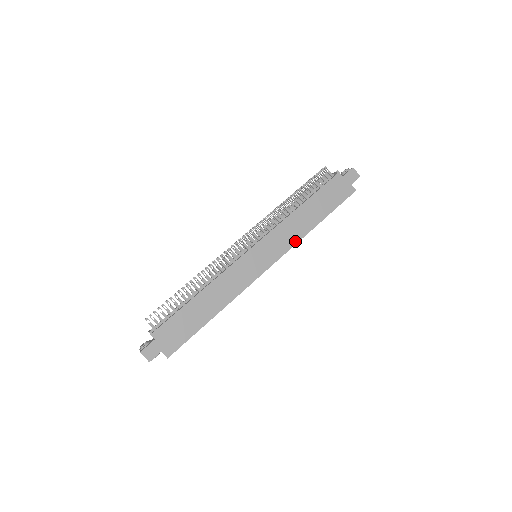
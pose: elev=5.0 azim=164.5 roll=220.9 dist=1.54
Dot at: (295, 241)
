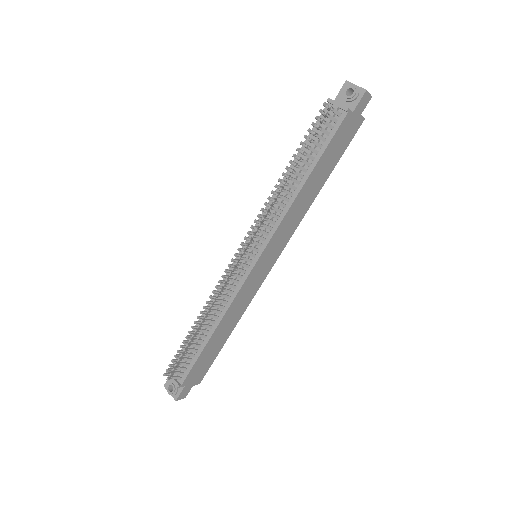
Dot at: (299, 222)
